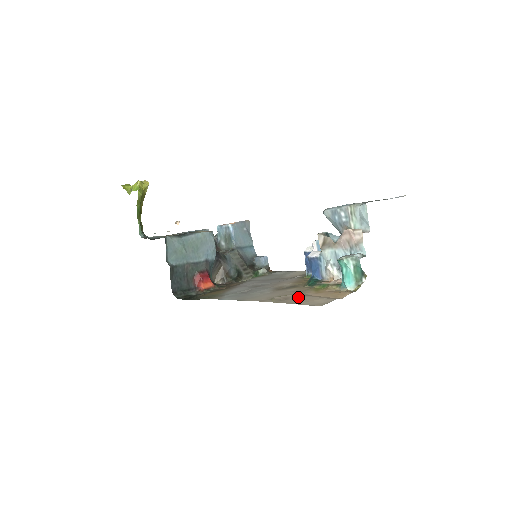
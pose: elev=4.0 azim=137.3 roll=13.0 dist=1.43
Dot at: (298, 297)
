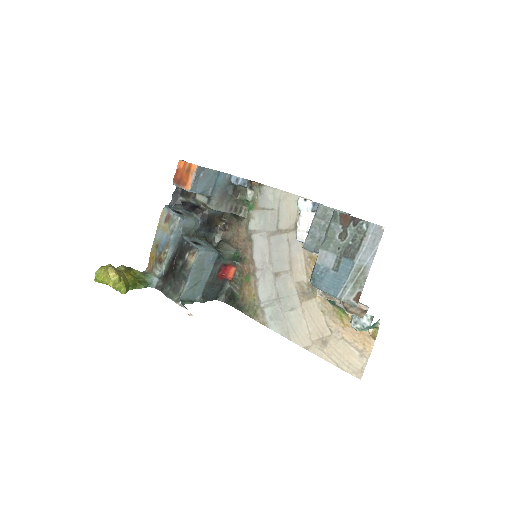
Dot at: (333, 342)
